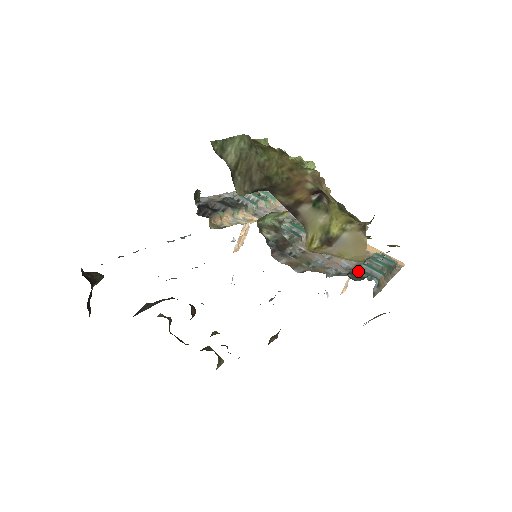
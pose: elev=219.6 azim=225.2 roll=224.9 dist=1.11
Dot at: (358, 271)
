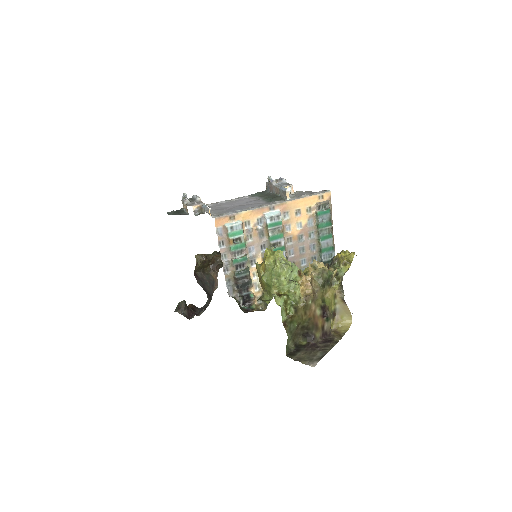
Dot at: (325, 257)
